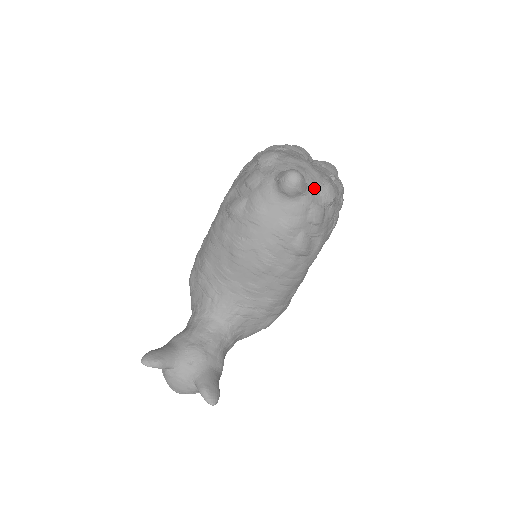
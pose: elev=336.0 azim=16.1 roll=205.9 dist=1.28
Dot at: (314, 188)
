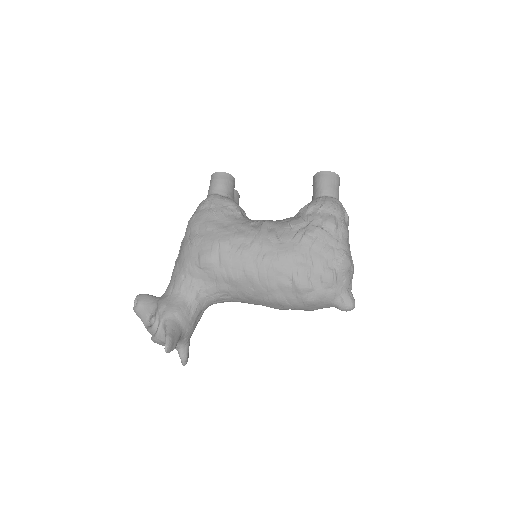
Dot at: occluded
